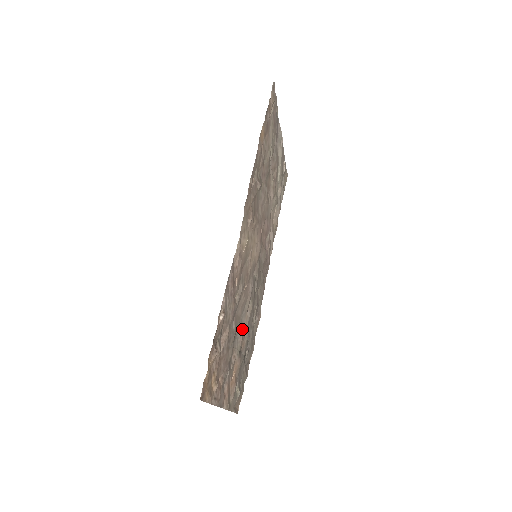
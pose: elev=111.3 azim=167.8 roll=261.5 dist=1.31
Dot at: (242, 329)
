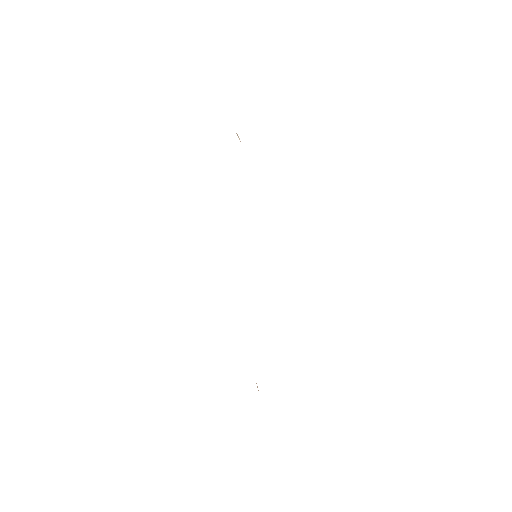
Dot at: occluded
